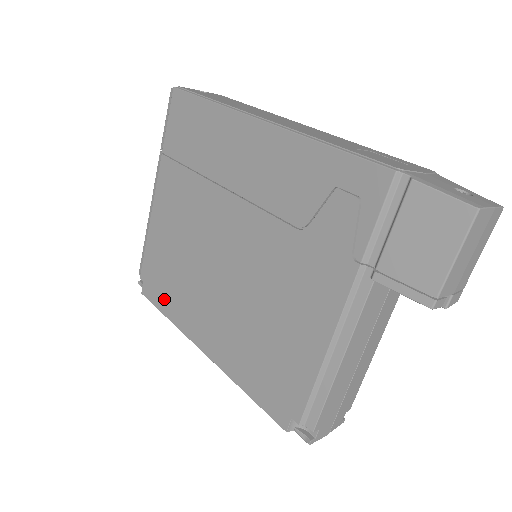
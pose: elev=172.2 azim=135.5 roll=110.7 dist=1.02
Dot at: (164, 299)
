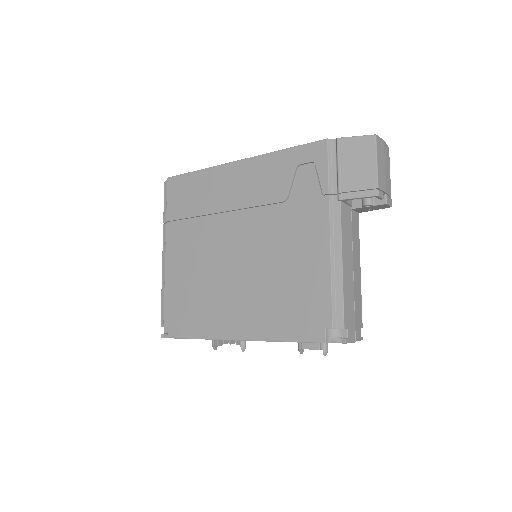
Dot at: (191, 325)
